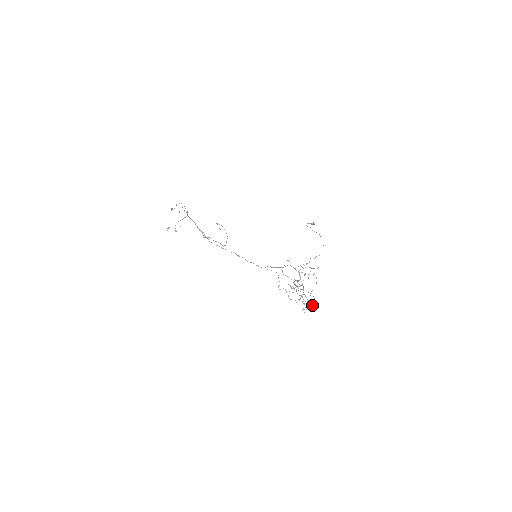
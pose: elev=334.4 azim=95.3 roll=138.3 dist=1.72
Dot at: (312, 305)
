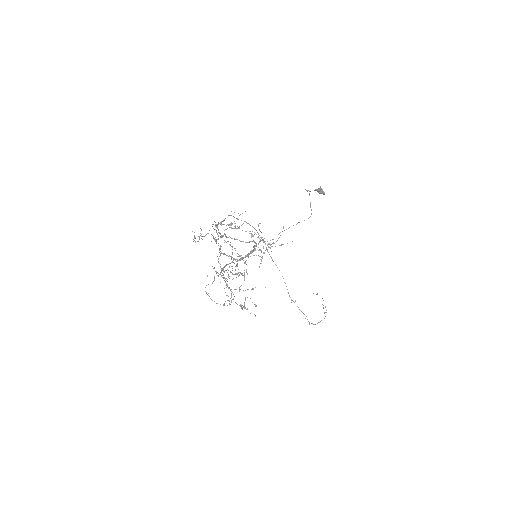
Dot at: occluded
